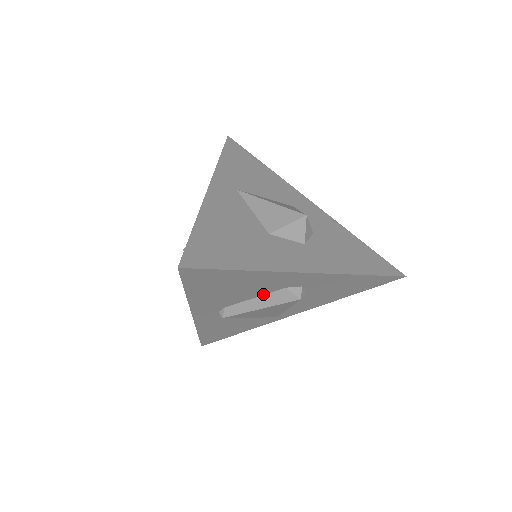
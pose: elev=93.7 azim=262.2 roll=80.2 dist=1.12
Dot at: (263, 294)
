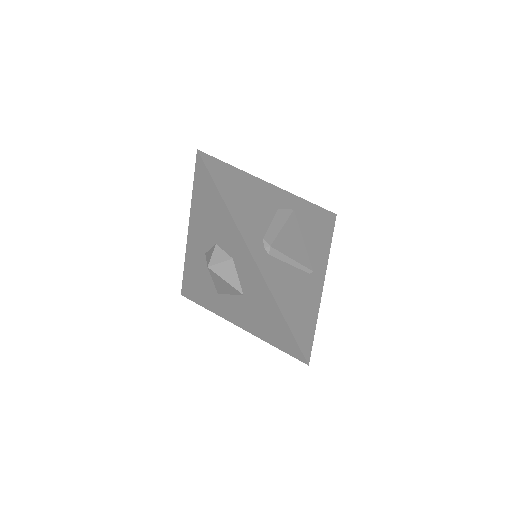
Dot at: (272, 218)
